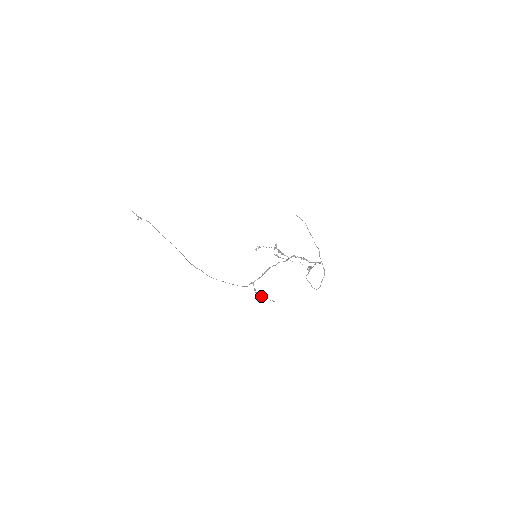
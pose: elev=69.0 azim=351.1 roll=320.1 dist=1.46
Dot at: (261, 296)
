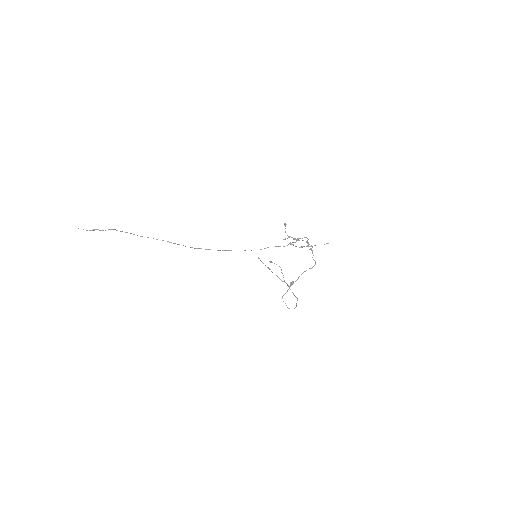
Dot at: occluded
